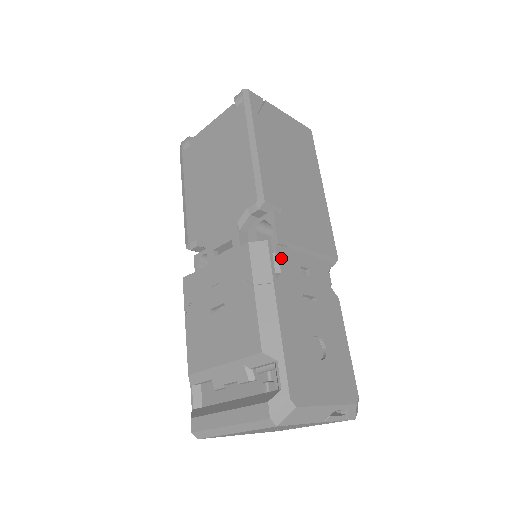
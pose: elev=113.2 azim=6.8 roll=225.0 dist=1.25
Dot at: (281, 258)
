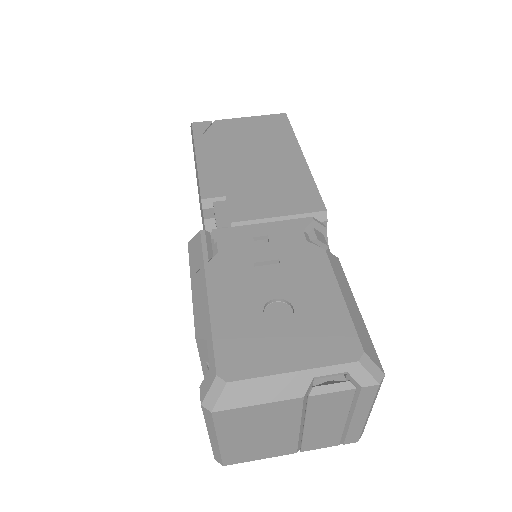
Dot at: (220, 240)
